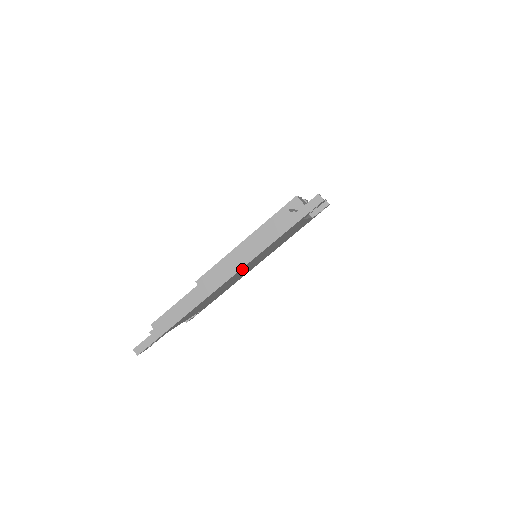
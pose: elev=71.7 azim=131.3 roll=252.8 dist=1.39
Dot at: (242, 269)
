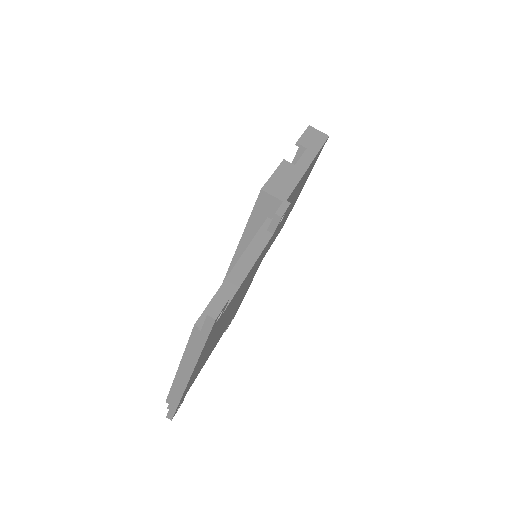
Dot at: (201, 359)
